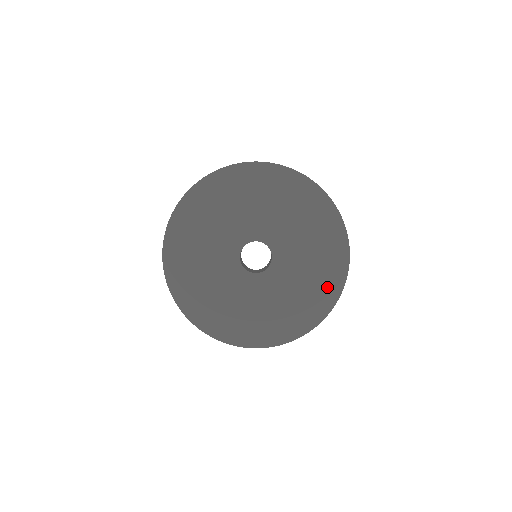
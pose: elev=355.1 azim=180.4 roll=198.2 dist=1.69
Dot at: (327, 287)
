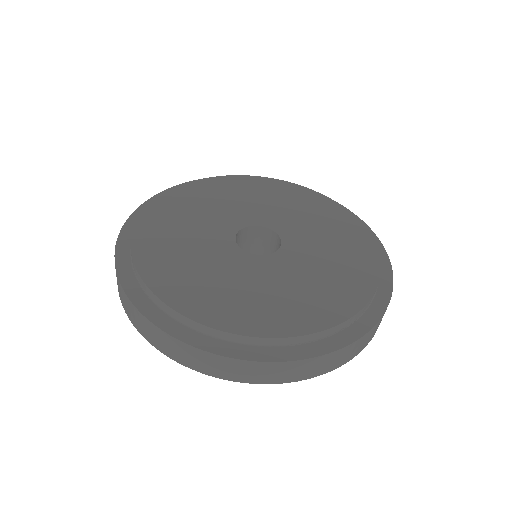
Dot at: (365, 286)
